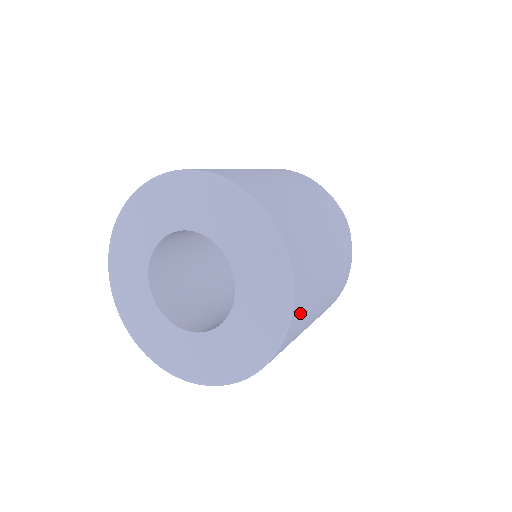
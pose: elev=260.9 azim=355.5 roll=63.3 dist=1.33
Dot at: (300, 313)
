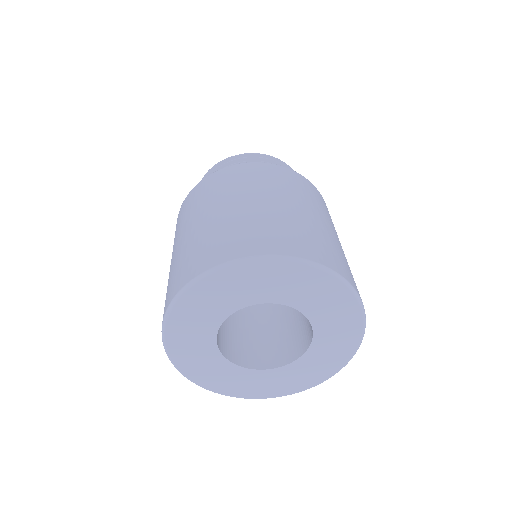
Dot at: occluded
